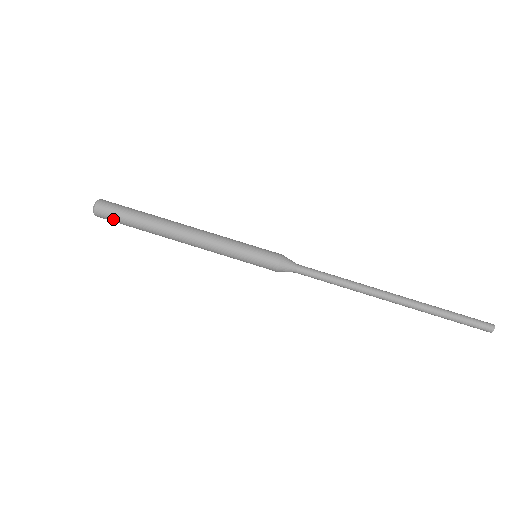
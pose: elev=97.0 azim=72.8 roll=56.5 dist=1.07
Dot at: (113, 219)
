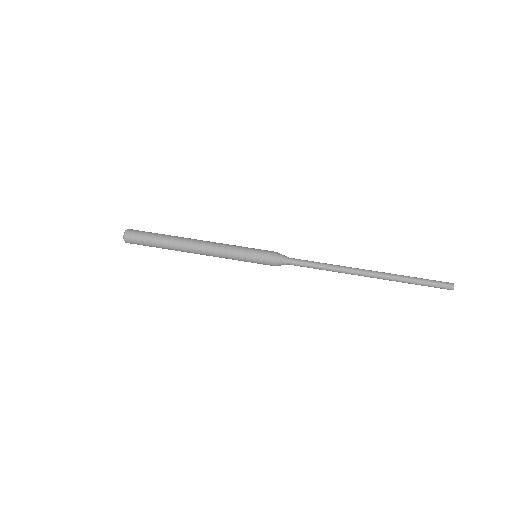
Dot at: (140, 243)
